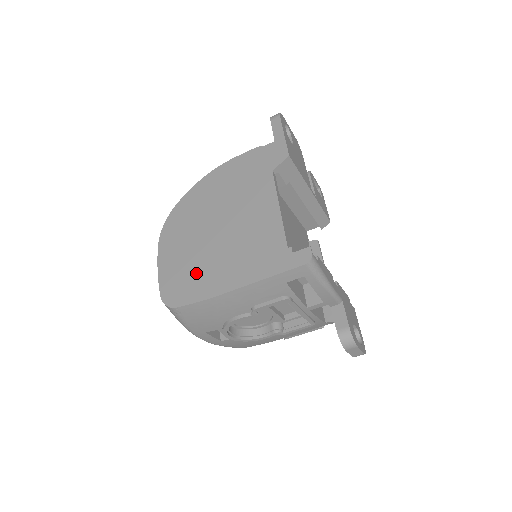
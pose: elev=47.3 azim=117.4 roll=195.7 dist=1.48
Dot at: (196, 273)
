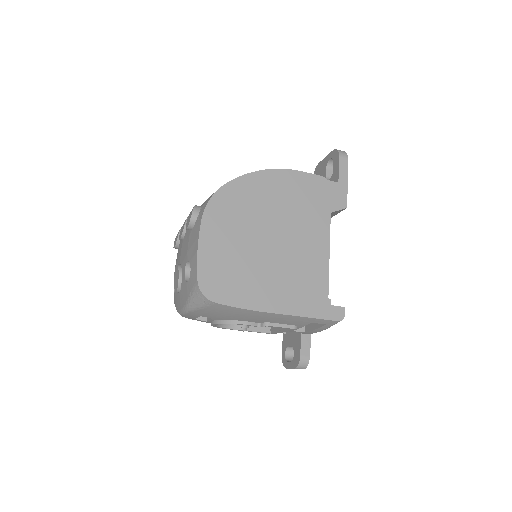
Dot at: (241, 276)
